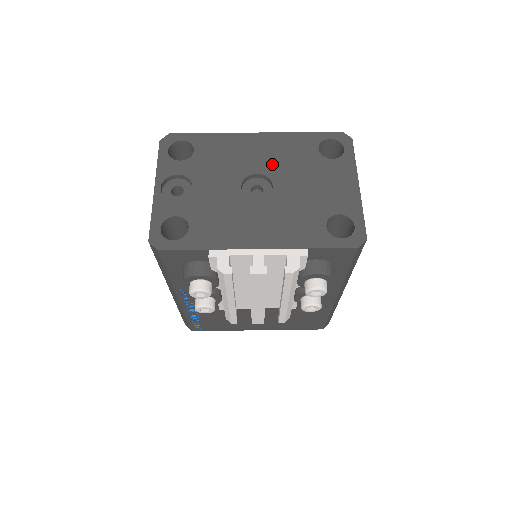
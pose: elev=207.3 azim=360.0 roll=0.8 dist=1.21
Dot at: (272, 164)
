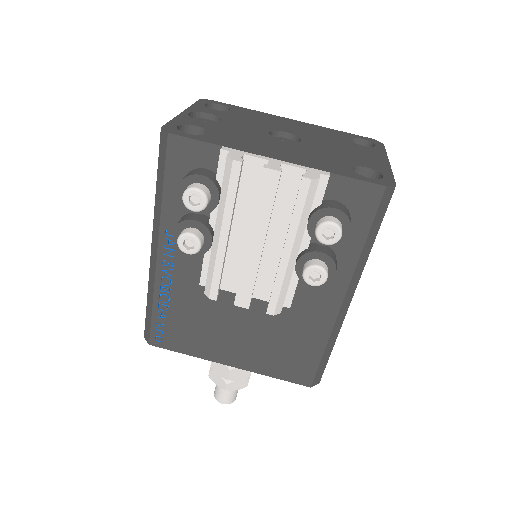
Dot at: (303, 133)
